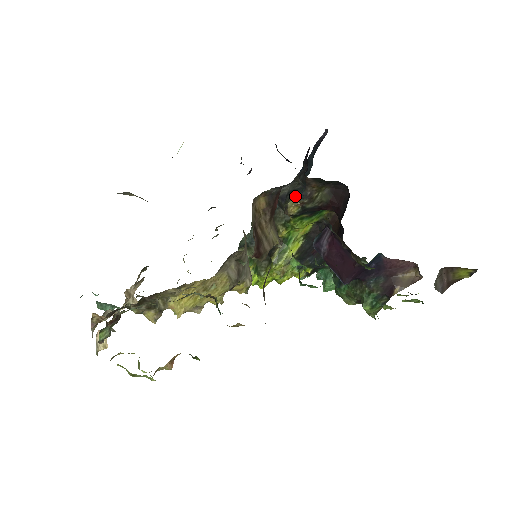
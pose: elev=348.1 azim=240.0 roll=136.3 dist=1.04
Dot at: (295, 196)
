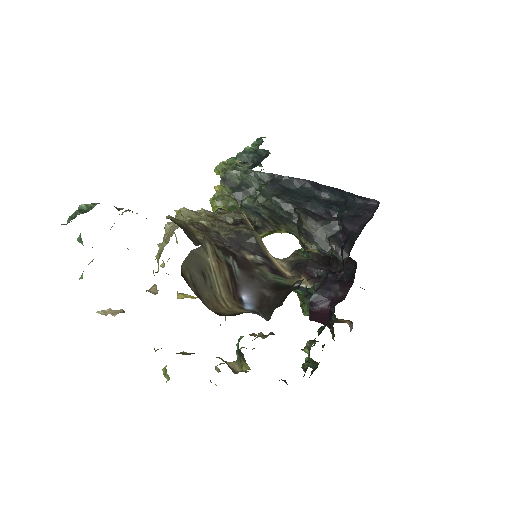
Dot at: (320, 249)
